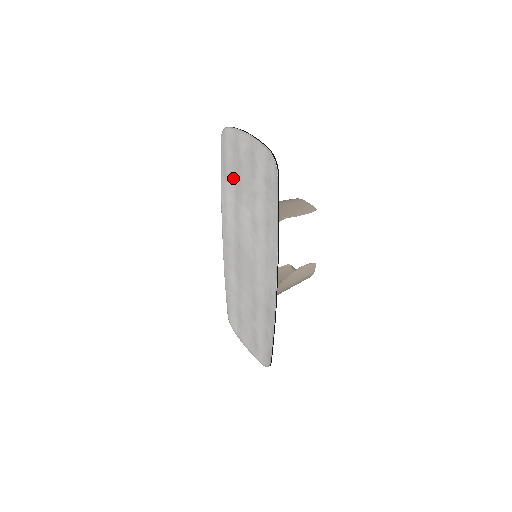
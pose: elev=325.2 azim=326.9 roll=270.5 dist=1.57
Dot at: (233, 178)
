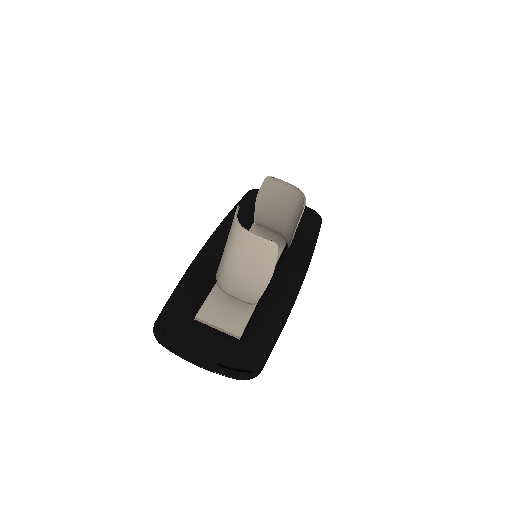
Dot at: (196, 309)
